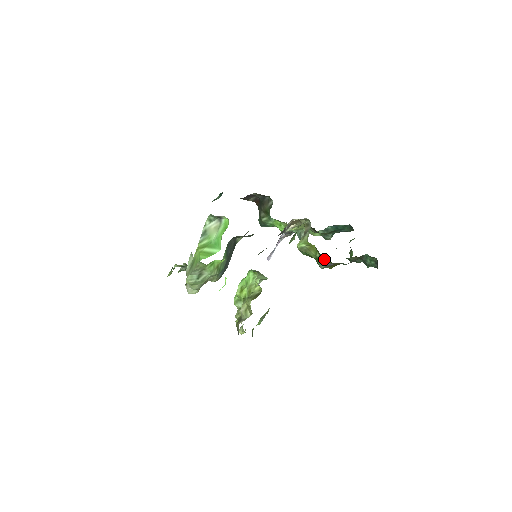
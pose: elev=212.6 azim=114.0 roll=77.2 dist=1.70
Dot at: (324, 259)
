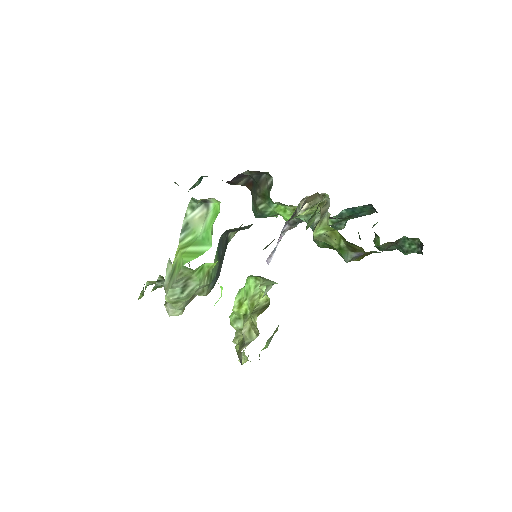
Dot at: (352, 248)
